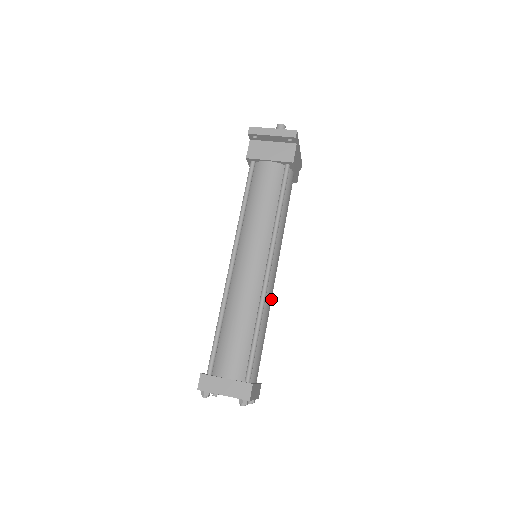
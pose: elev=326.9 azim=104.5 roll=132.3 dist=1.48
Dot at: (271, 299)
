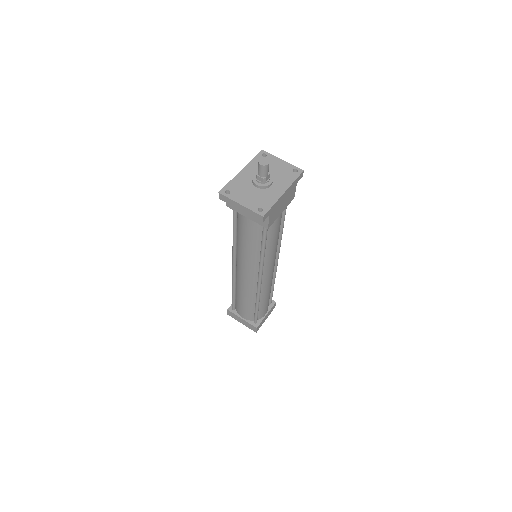
Dot at: occluded
